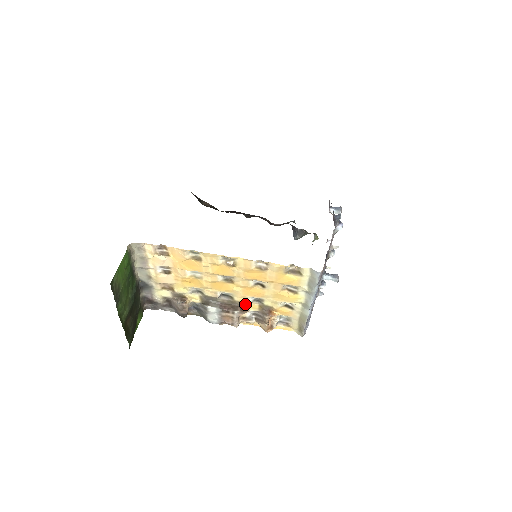
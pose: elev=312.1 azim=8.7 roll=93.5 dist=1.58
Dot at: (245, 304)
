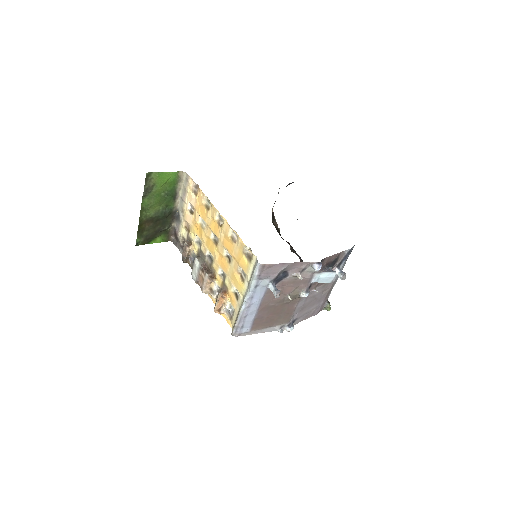
Dot at: (216, 274)
